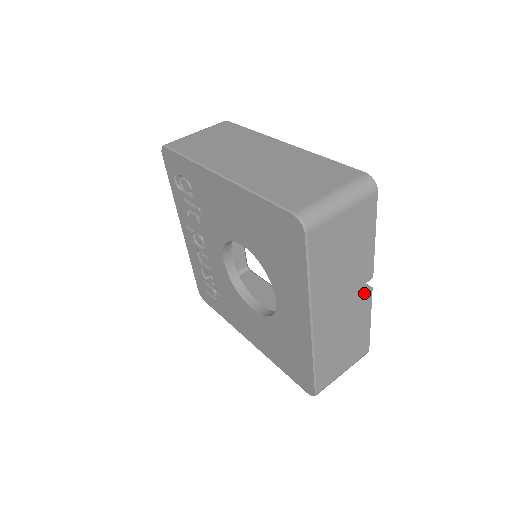
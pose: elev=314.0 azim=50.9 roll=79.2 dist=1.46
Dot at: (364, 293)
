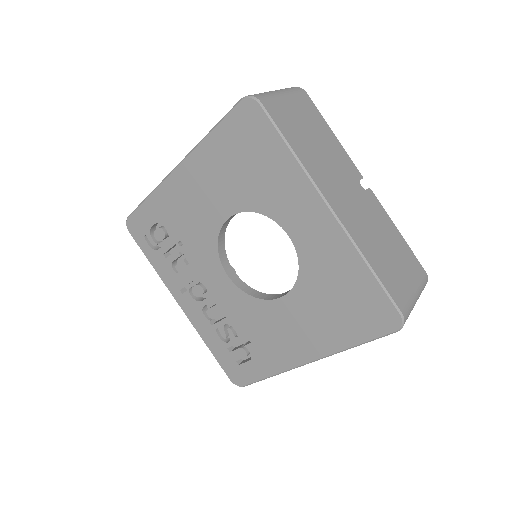
Dot at: (366, 192)
